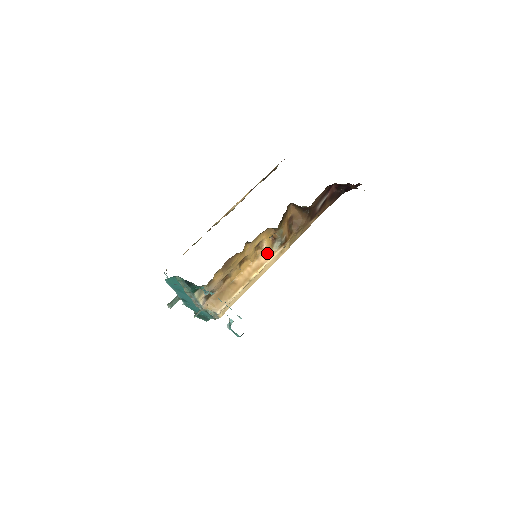
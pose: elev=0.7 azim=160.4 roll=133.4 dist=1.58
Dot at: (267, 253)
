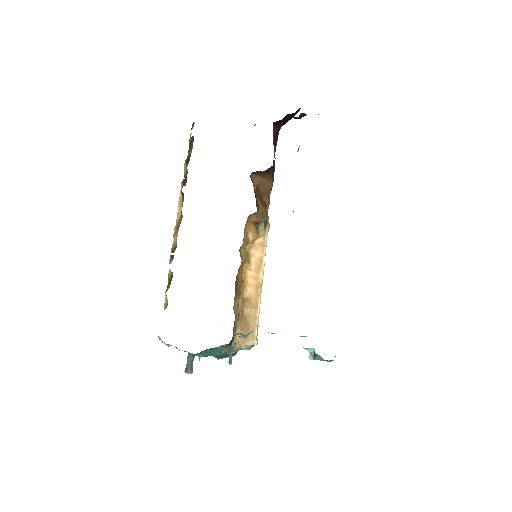
Dot at: (256, 244)
